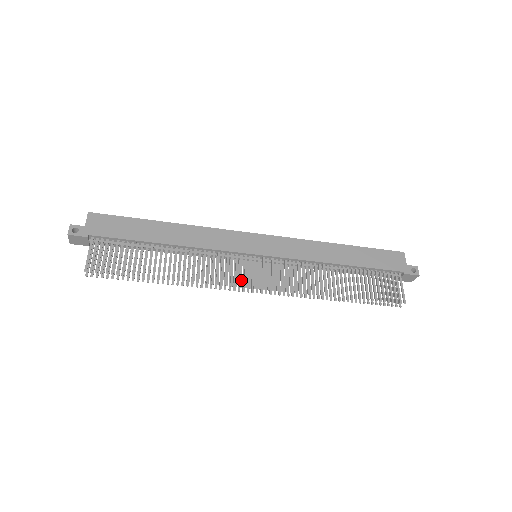
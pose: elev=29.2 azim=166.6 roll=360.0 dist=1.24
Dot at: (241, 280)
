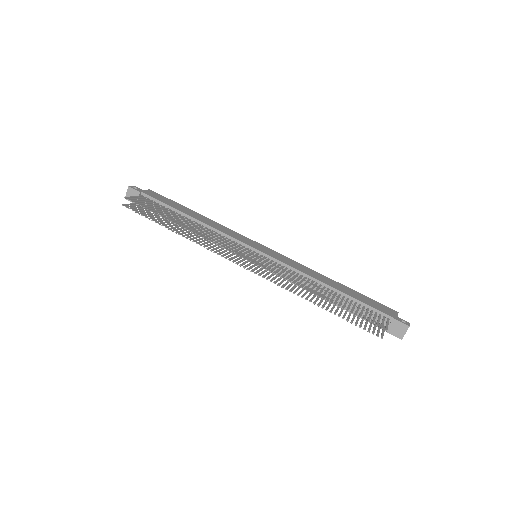
Dot at: (235, 251)
